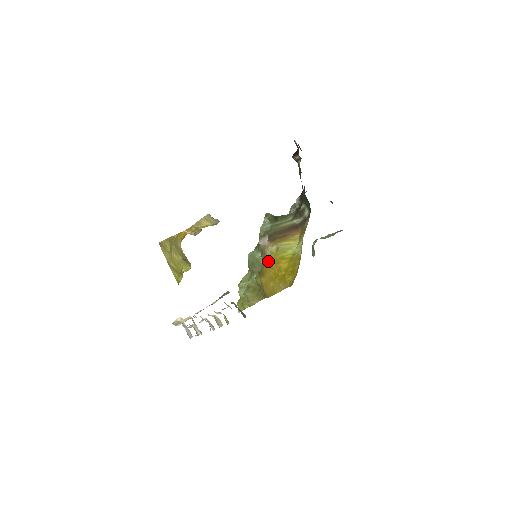
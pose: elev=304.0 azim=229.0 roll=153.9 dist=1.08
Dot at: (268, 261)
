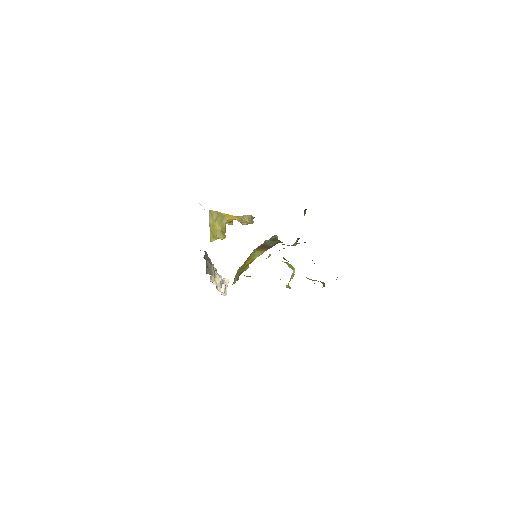
Dot at: (248, 257)
